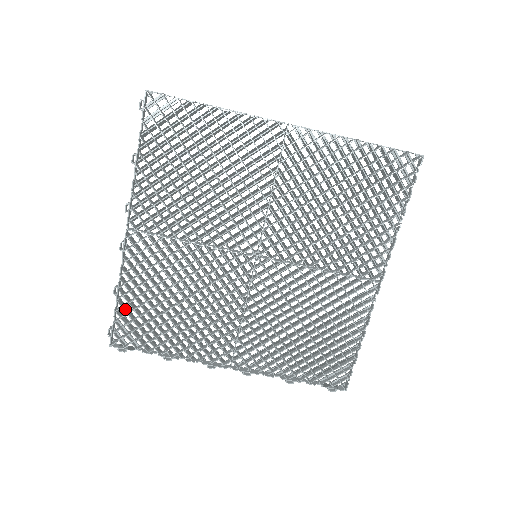
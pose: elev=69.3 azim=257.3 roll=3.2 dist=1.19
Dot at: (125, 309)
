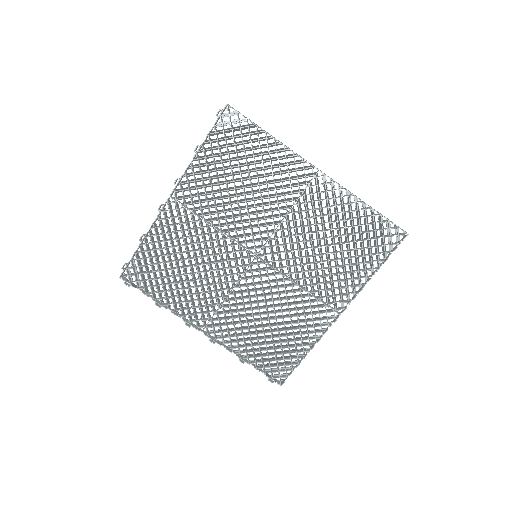
Dot at: (143, 255)
